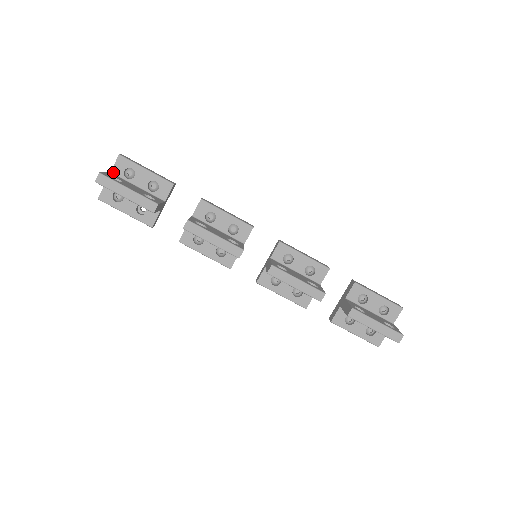
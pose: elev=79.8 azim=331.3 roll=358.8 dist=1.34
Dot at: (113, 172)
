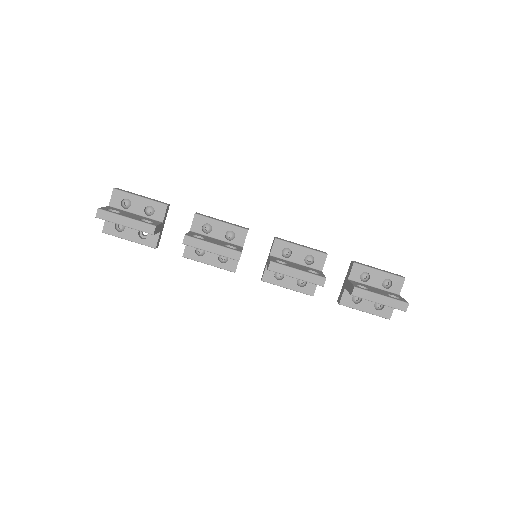
Dot at: (111, 205)
